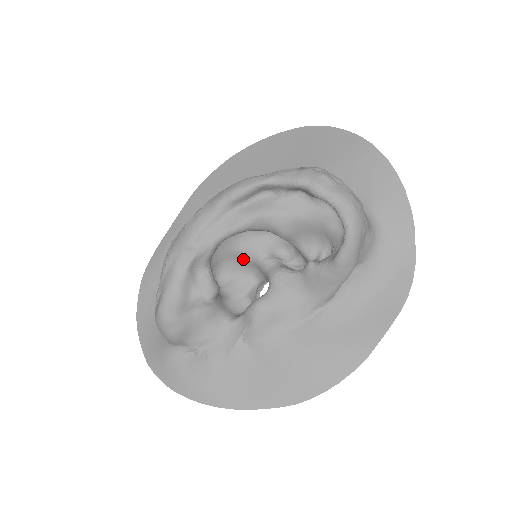
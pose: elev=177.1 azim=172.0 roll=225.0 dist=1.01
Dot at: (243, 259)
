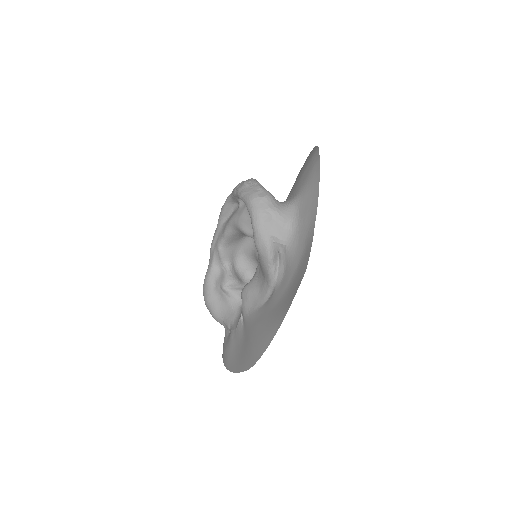
Dot at: (258, 261)
